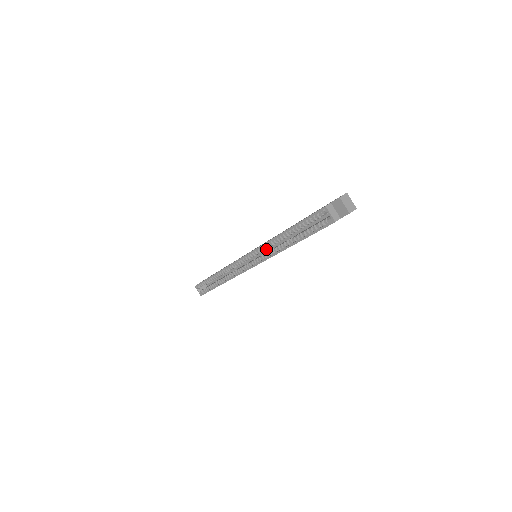
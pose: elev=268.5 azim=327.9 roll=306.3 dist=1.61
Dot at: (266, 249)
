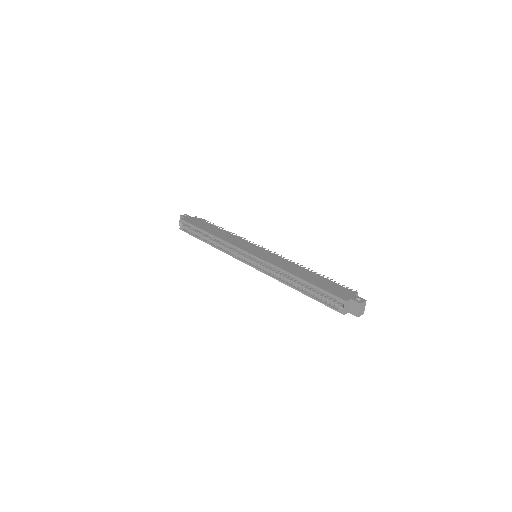
Dot at: occluded
